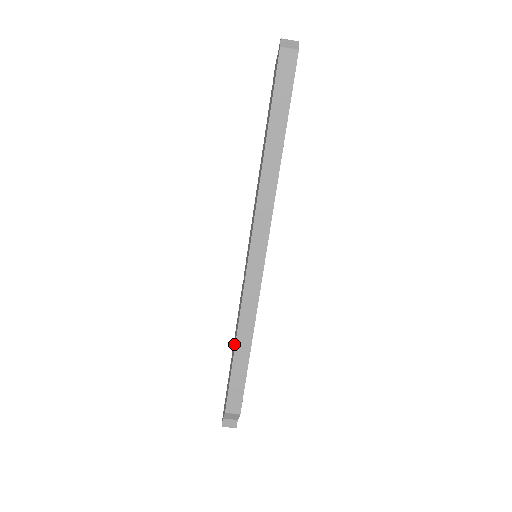
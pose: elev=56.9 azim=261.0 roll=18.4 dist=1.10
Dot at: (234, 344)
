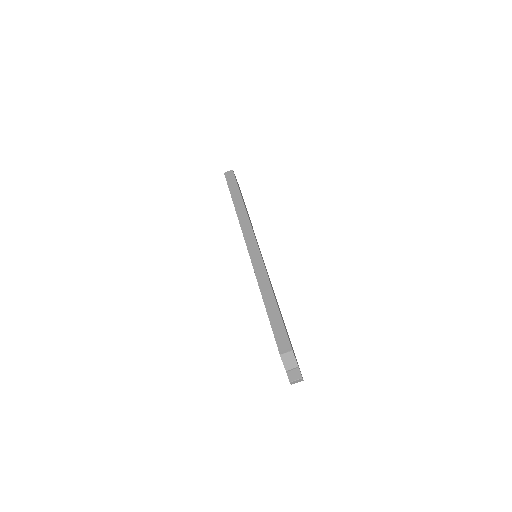
Dot at: occluded
